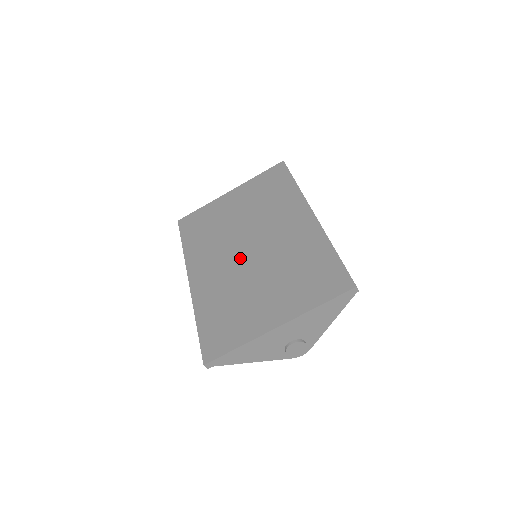
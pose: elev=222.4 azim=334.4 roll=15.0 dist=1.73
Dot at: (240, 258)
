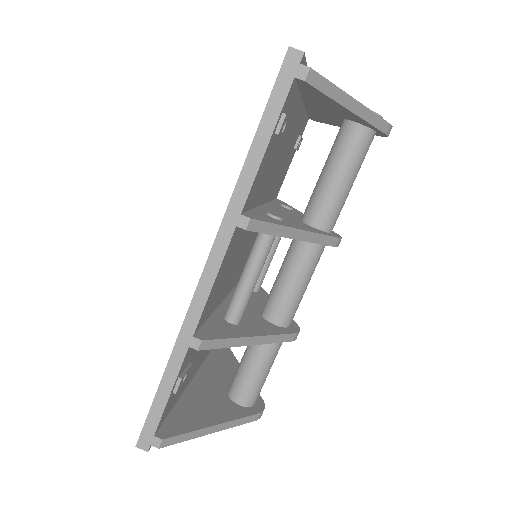
Dot at: occluded
